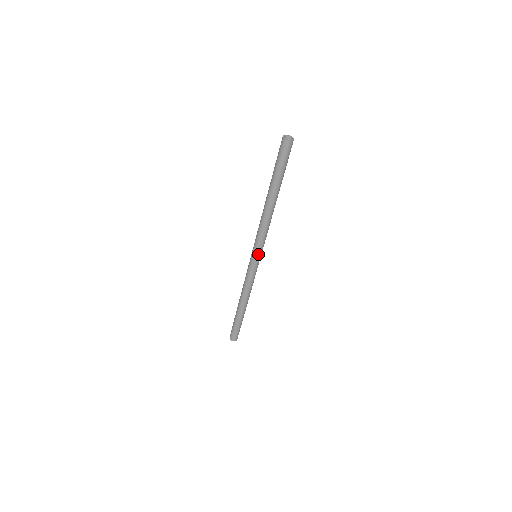
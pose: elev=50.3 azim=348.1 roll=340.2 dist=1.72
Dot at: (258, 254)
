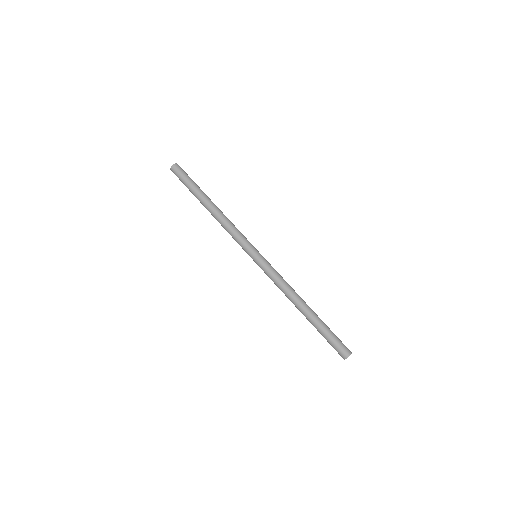
Dot at: (252, 250)
